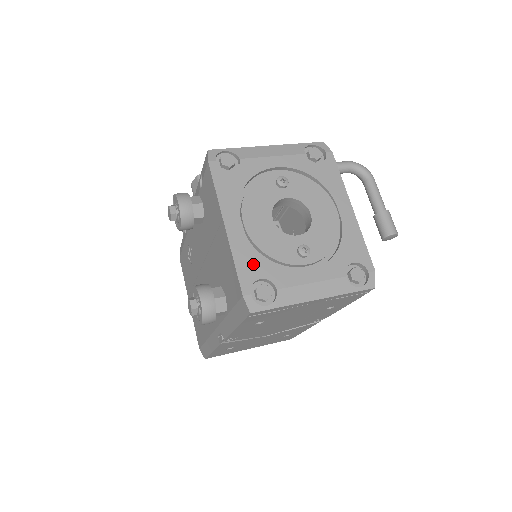
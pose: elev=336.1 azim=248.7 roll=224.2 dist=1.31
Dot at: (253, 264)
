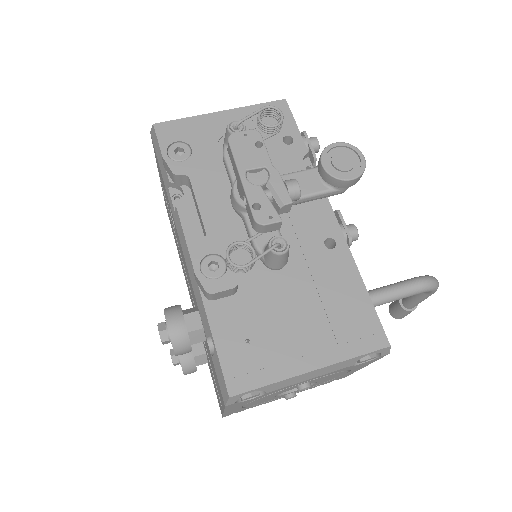
Dot at: (240, 410)
